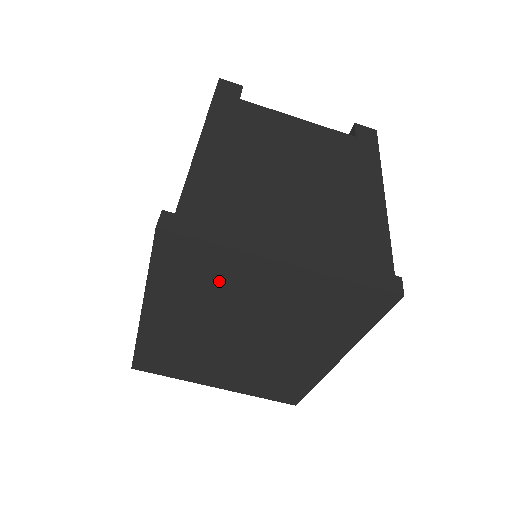
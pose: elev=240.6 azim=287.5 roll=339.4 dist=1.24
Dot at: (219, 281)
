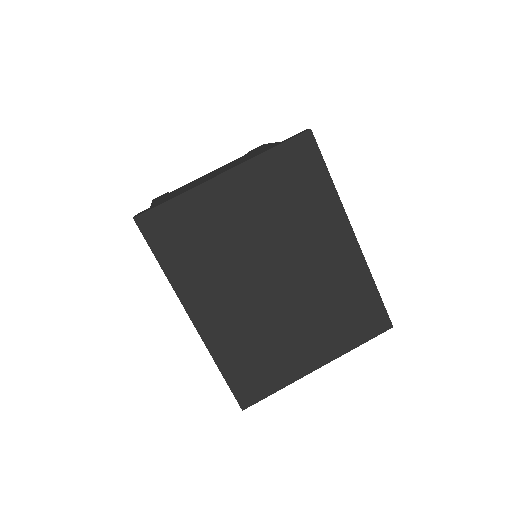
Dot at: (206, 230)
